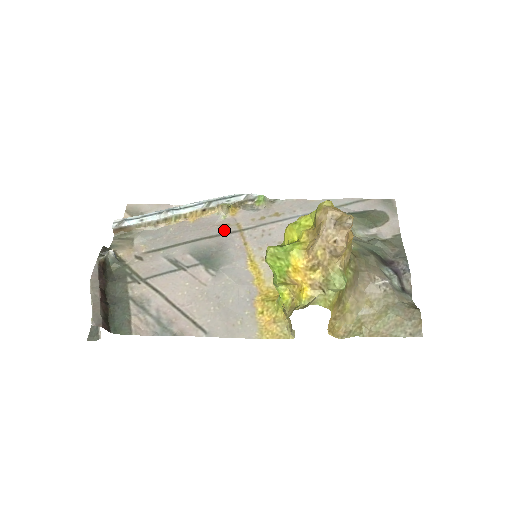
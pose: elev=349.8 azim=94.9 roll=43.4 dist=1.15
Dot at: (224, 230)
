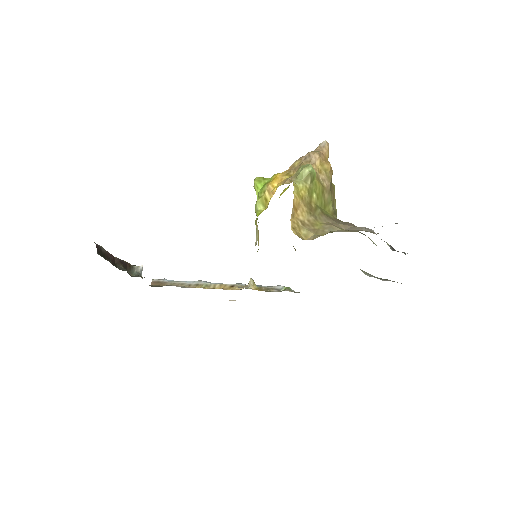
Dot at: occluded
